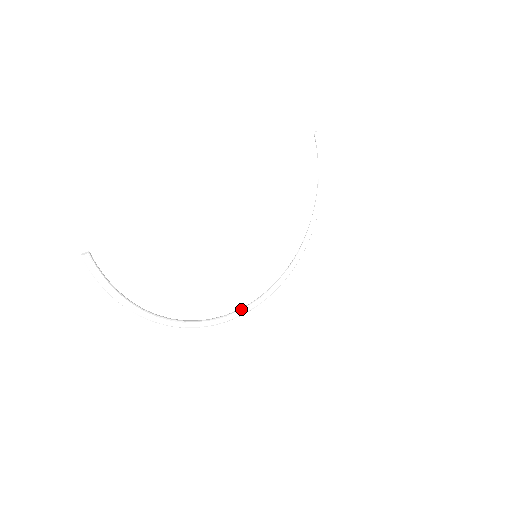
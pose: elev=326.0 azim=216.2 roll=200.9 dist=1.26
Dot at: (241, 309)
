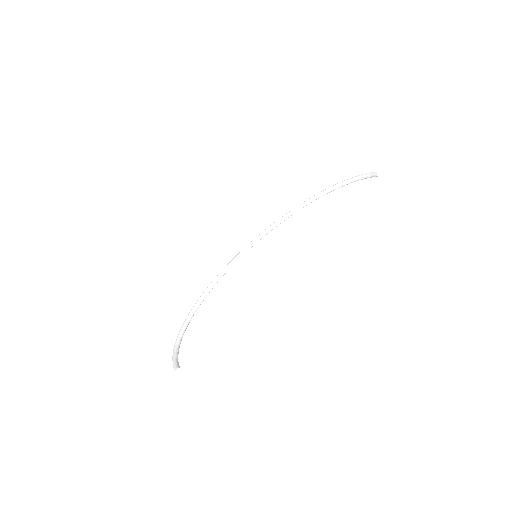
Dot at: (223, 275)
